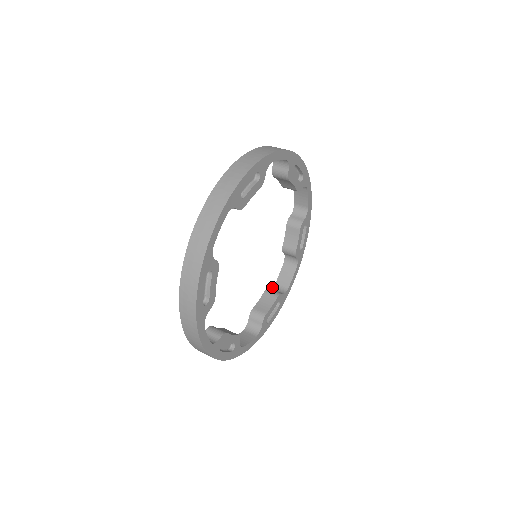
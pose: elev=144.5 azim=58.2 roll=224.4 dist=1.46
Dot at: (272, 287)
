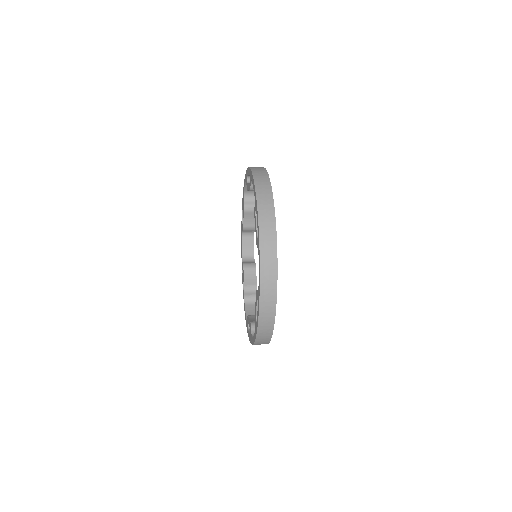
Dot at: (242, 259)
